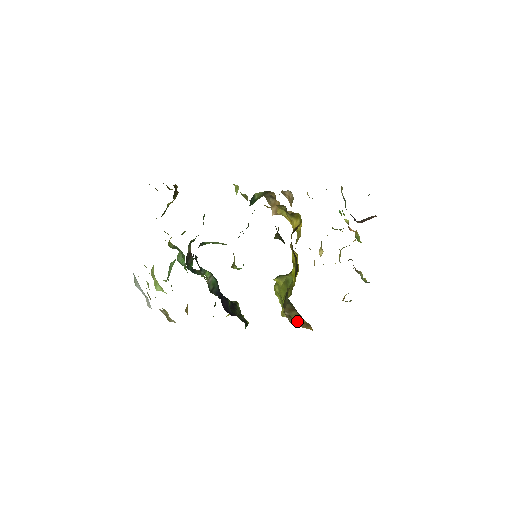
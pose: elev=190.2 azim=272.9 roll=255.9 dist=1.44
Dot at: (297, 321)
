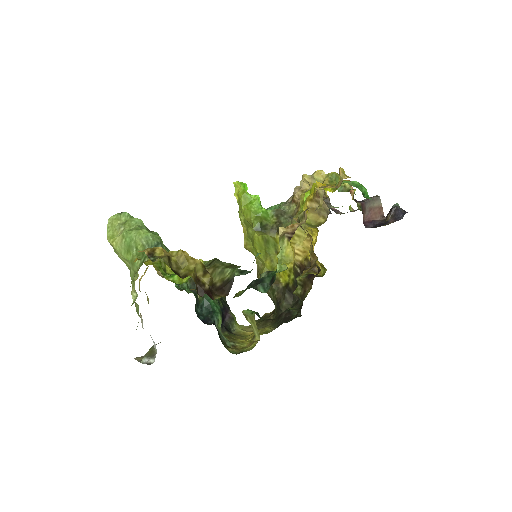
Dot at: occluded
